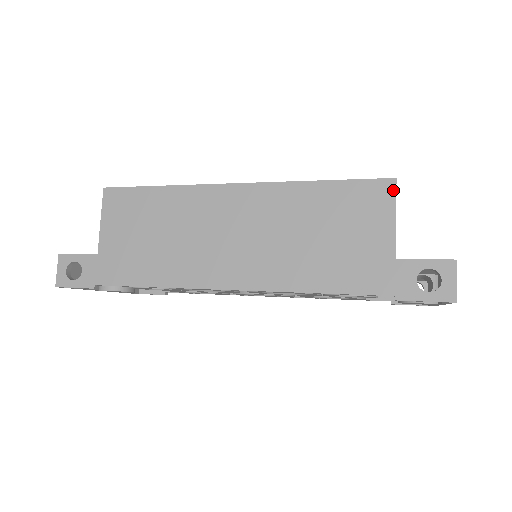
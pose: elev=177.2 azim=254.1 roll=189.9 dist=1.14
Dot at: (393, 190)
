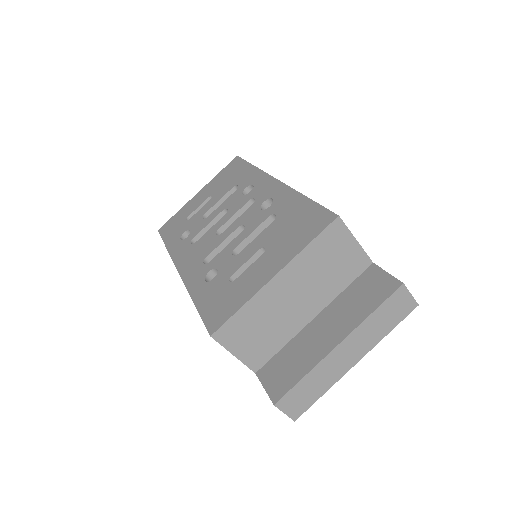
Dot at: (217, 341)
